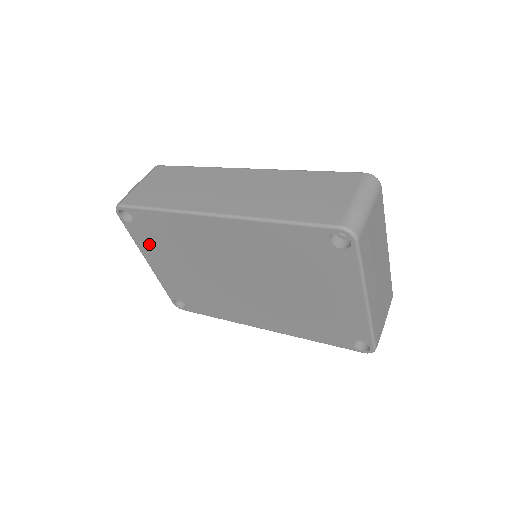
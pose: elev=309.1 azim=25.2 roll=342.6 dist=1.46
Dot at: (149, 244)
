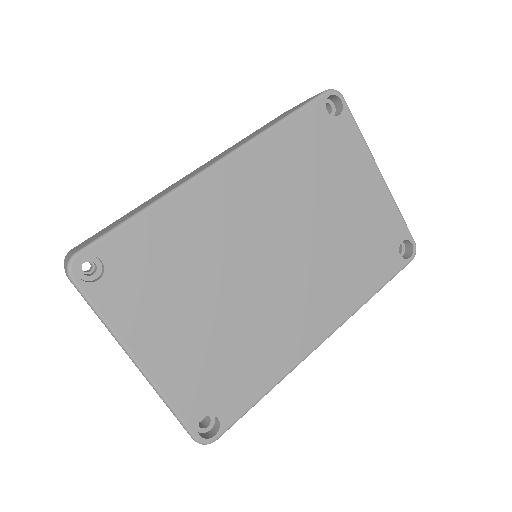
Dot at: (137, 307)
